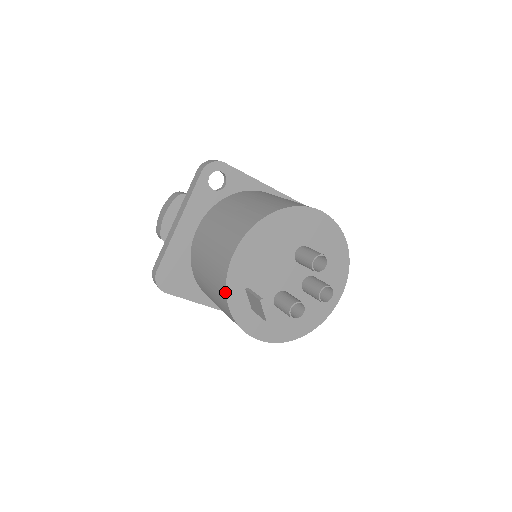
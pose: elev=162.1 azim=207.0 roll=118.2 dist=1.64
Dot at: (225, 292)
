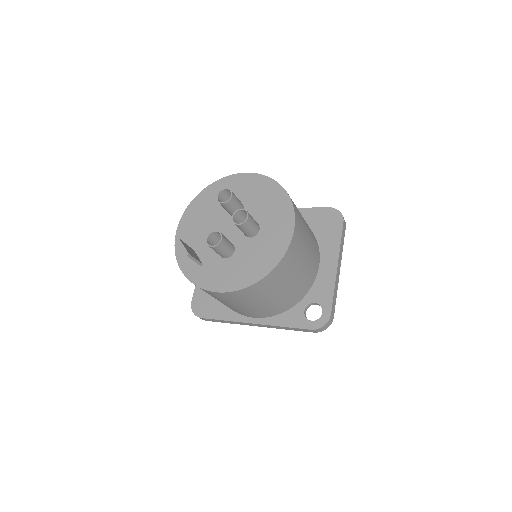
Dot at: (177, 259)
